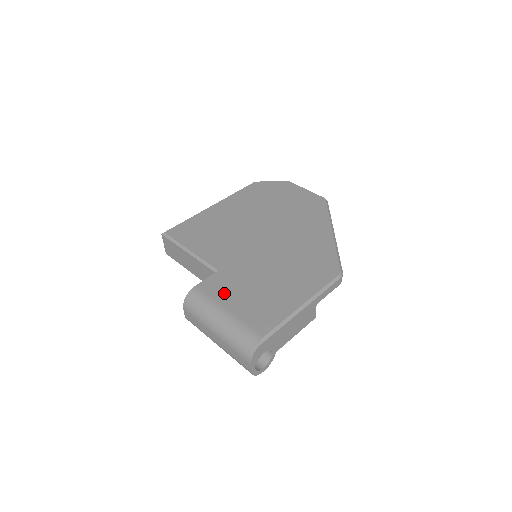
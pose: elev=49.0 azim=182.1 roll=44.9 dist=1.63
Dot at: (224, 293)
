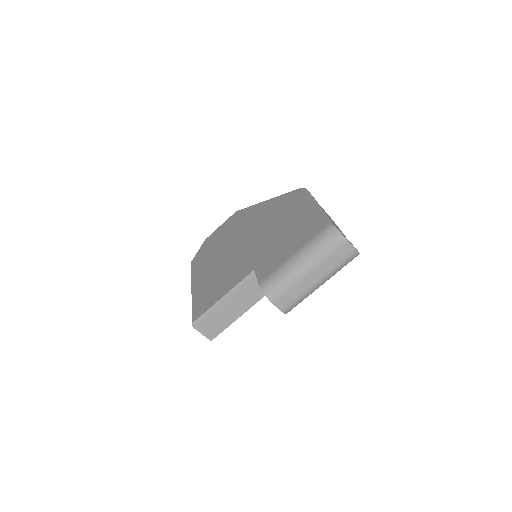
Dot at: (277, 260)
